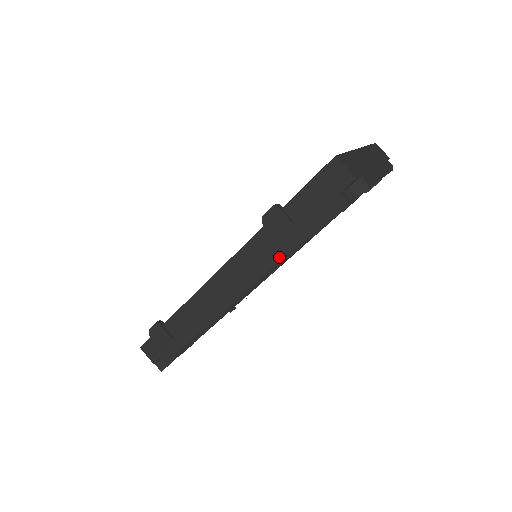
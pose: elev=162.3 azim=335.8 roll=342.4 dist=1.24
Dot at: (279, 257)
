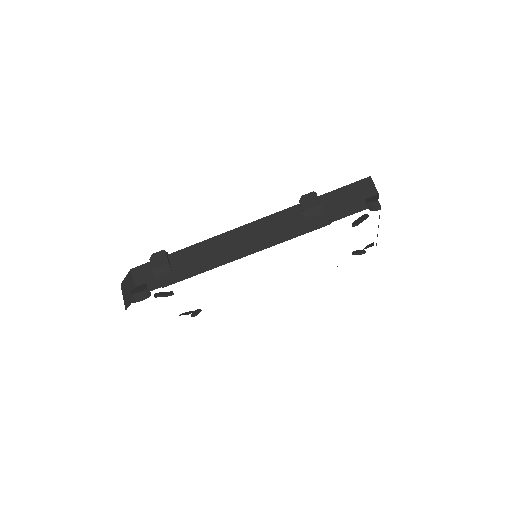
Dot at: (299, 229)
